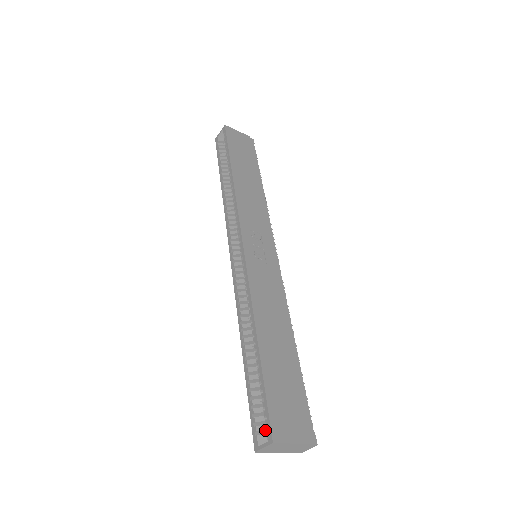
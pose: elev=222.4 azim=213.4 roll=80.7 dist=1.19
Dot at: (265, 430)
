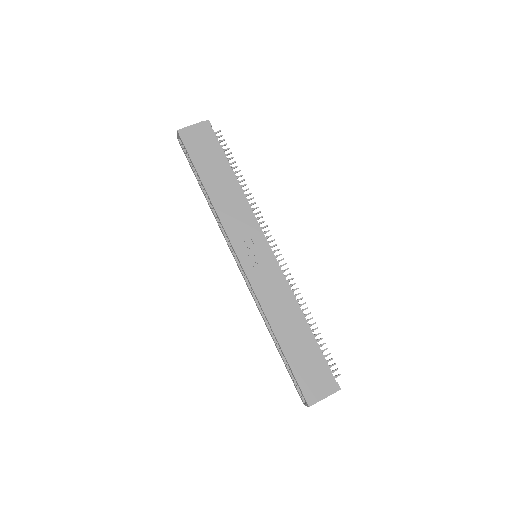
Dot at: occluded
